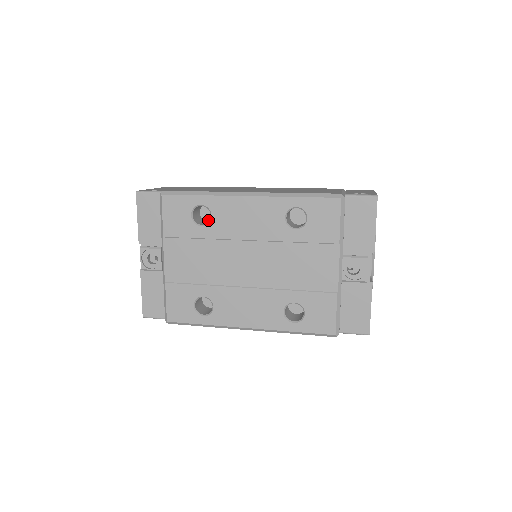
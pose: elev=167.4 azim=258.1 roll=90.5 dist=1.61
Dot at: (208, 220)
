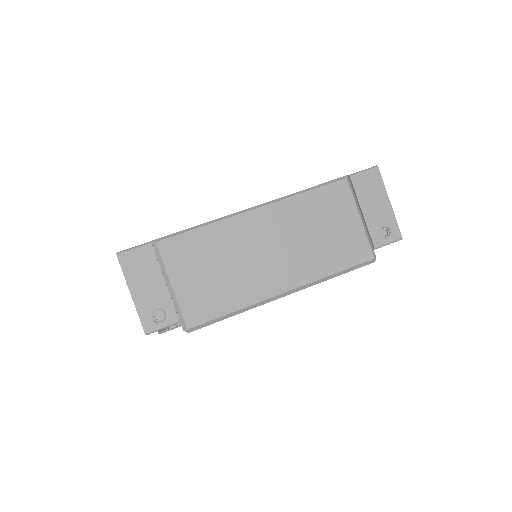
Dot at: occluded
